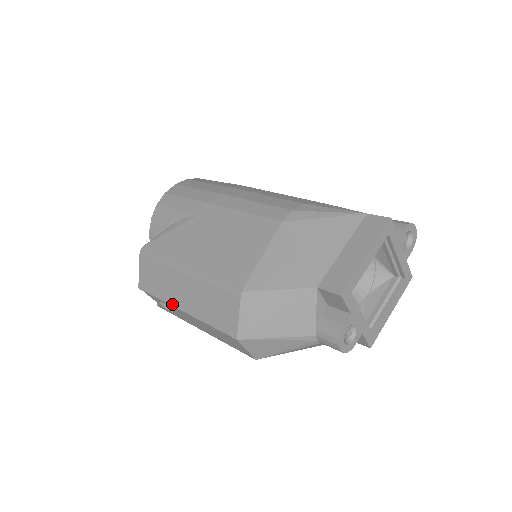
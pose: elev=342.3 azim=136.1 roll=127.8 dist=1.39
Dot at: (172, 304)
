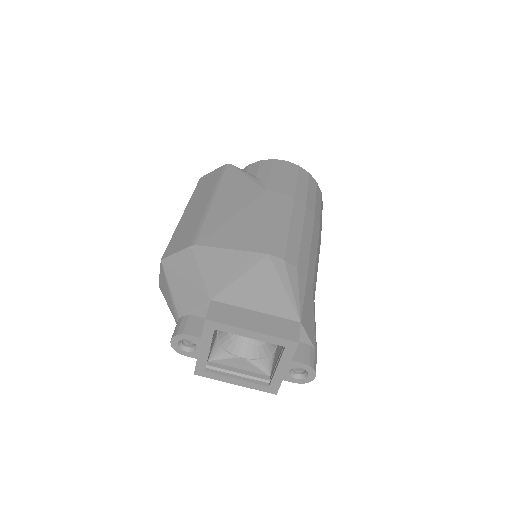
Dot at: (188, 205)
